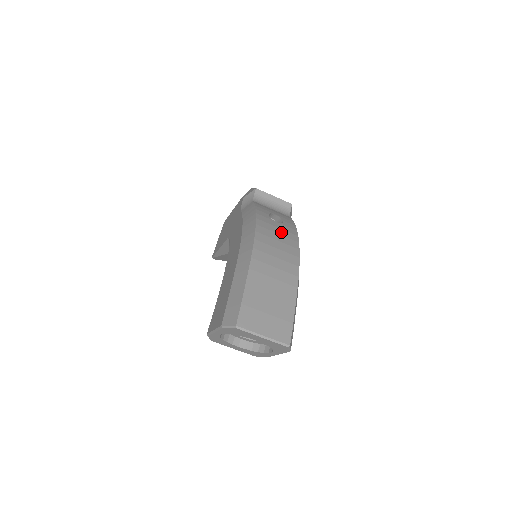
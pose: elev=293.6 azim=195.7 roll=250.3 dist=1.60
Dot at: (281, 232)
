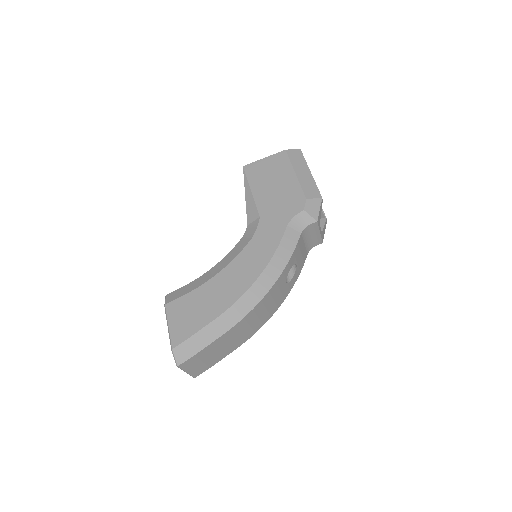
Dot at: (278, 298)
